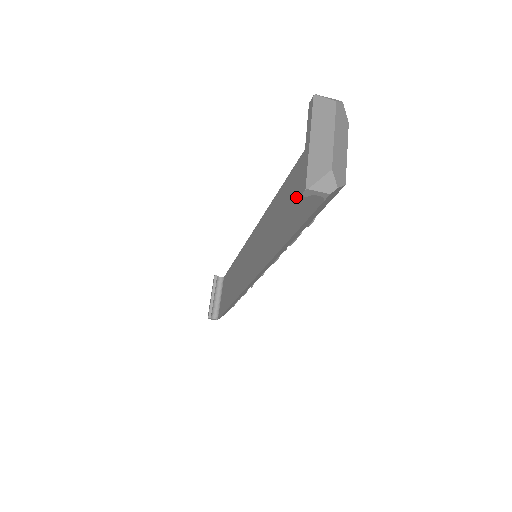
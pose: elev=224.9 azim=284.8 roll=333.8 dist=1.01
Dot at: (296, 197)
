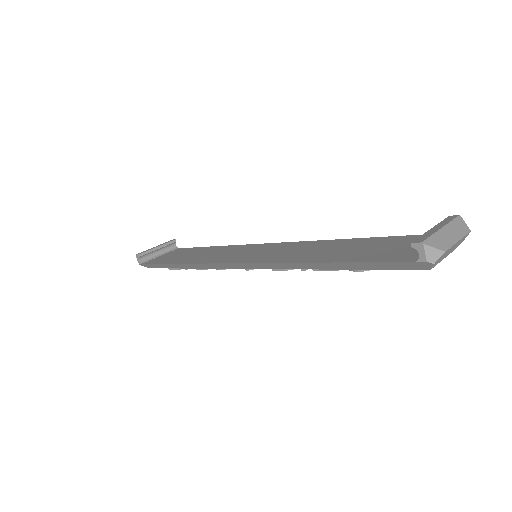
Dot at: (367, 249)
